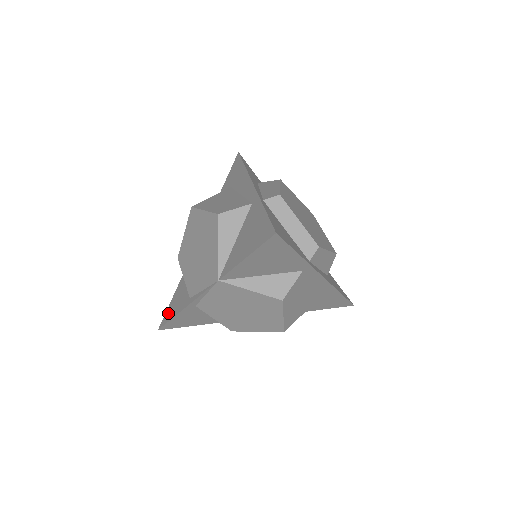
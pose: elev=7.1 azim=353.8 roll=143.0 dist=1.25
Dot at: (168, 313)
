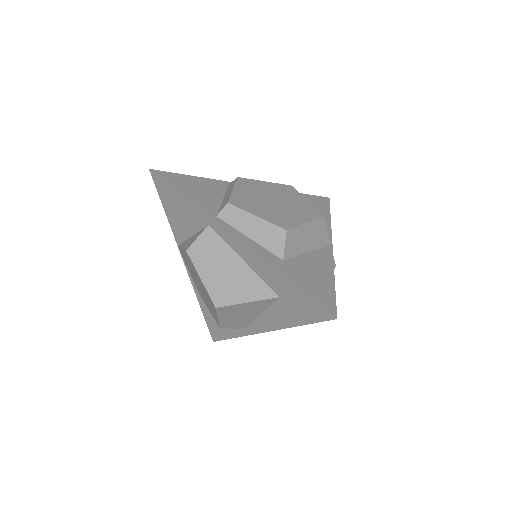
Dot at: occluded
